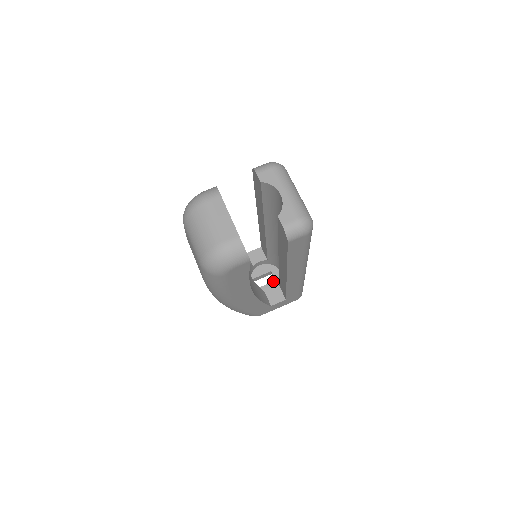
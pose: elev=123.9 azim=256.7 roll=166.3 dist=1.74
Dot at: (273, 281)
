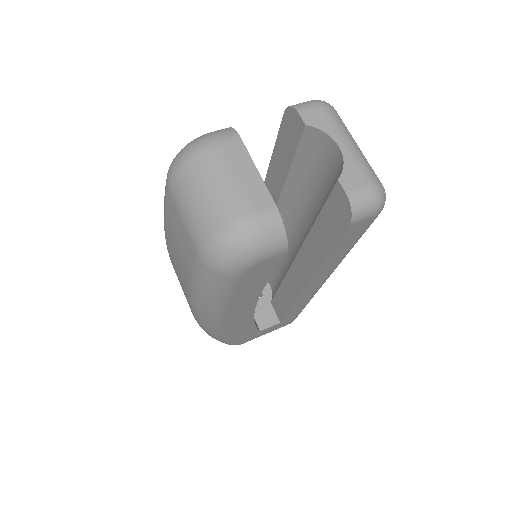
Dot at: (260, 297)
